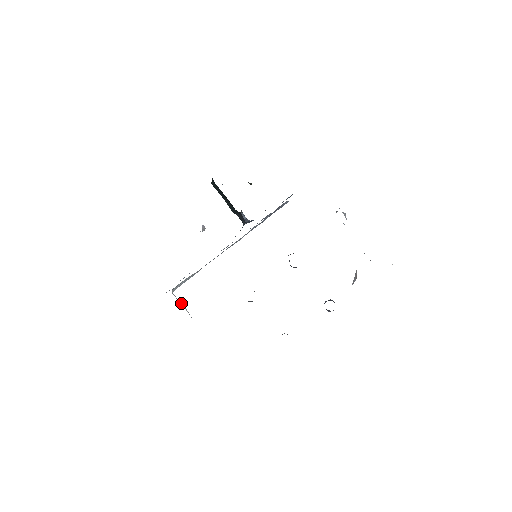
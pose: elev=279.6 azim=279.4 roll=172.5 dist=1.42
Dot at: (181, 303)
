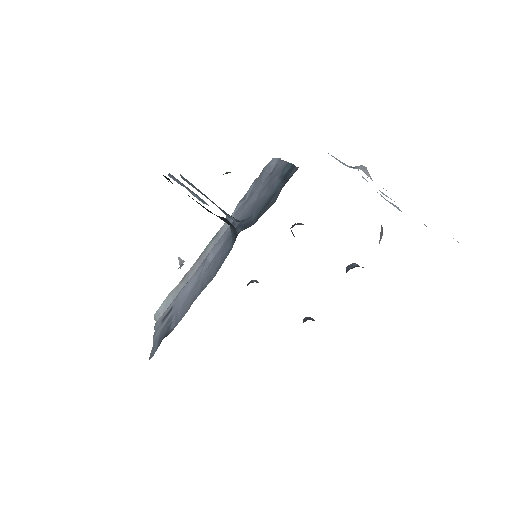
Dot at: occluded
